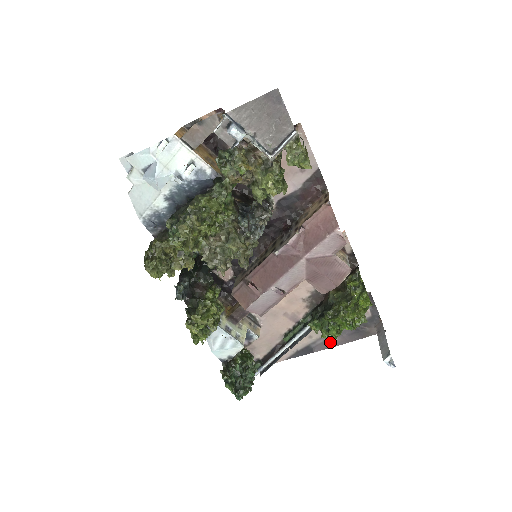
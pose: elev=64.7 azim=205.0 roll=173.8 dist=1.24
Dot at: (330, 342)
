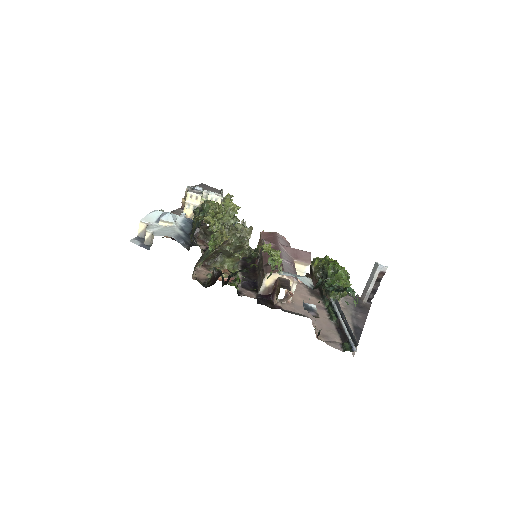
Dot at: (359, 319)
